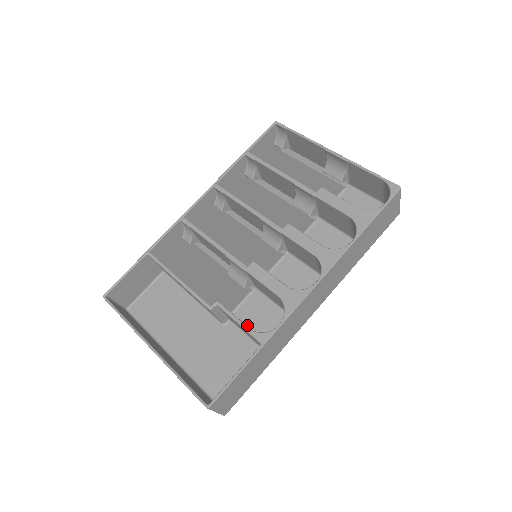
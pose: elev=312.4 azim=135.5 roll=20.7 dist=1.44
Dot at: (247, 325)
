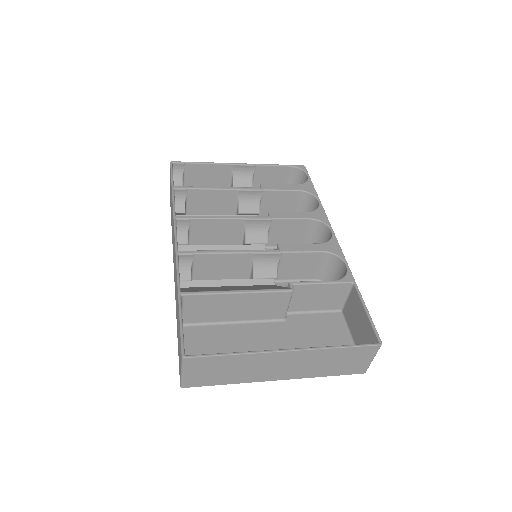
Dot at: occluded
